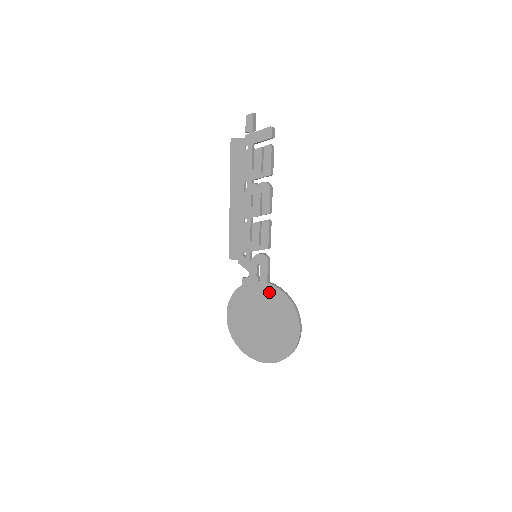
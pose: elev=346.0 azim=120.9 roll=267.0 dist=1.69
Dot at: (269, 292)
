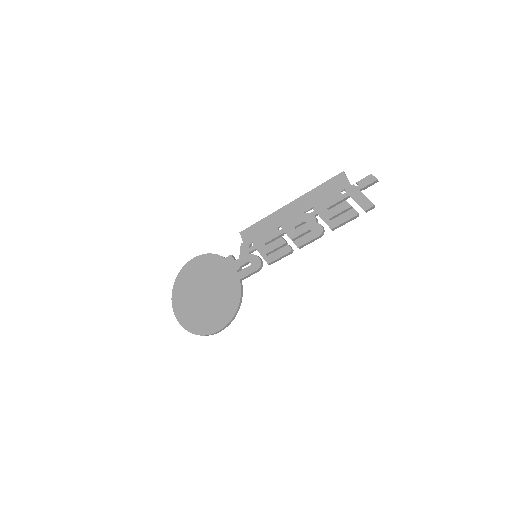
Dot at: (233, 286)
